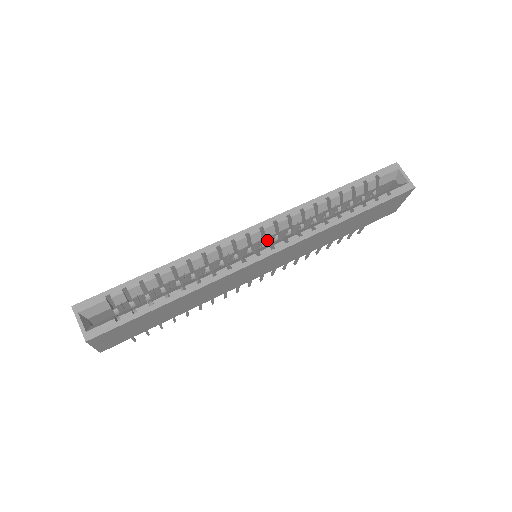
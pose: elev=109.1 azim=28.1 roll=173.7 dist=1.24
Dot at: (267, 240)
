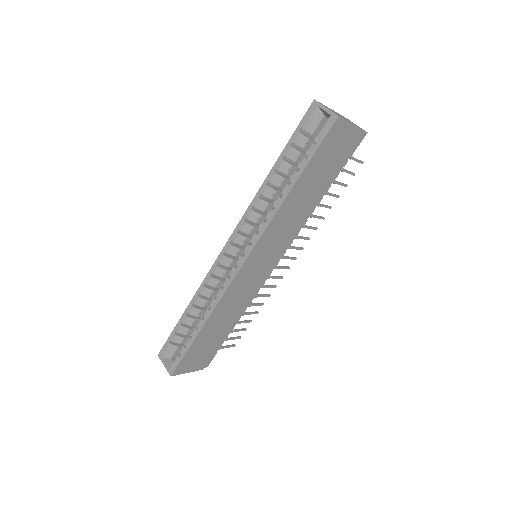
Dot at: occluded
